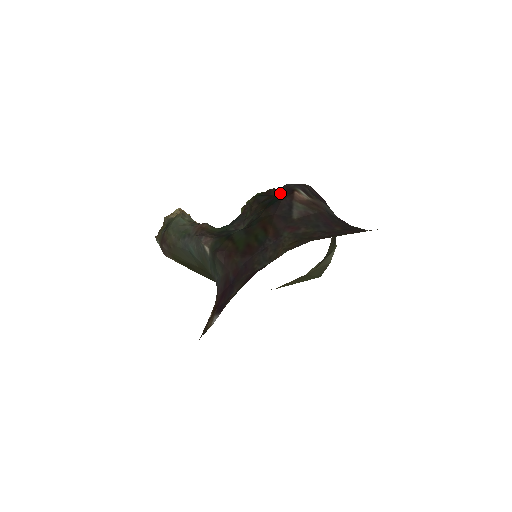
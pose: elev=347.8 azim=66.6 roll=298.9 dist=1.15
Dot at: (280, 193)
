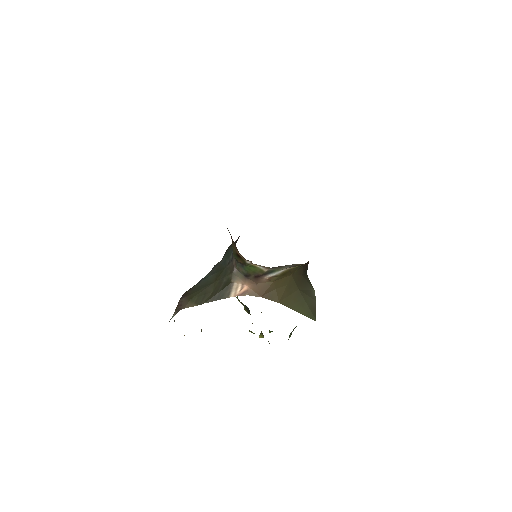
Dot at: occluded
